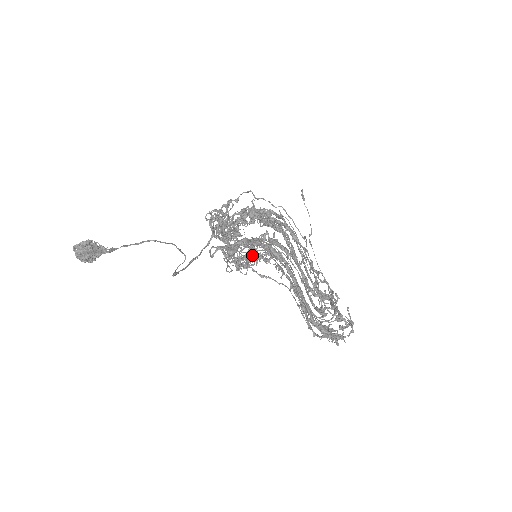
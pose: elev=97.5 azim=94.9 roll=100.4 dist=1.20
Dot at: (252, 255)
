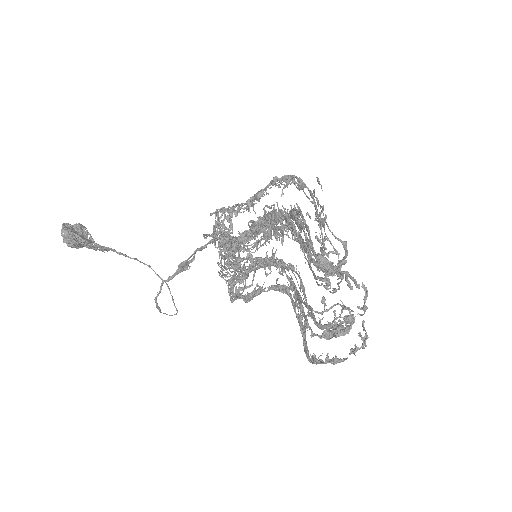
Dot at: (253, 291)
